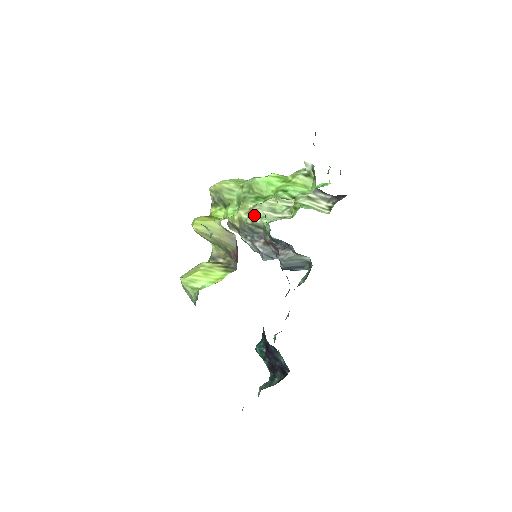
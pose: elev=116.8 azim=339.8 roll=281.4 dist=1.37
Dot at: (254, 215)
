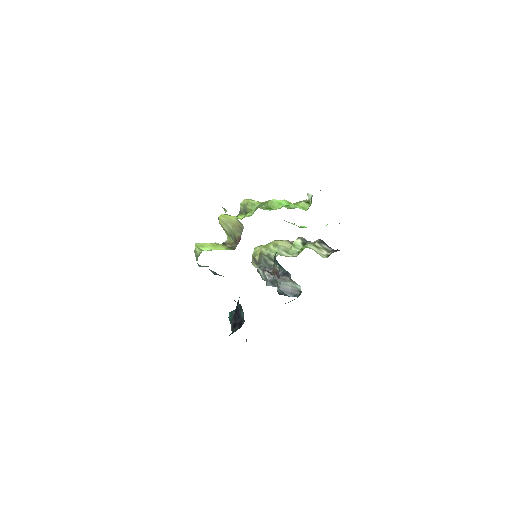
Dot at: (271, 250)
